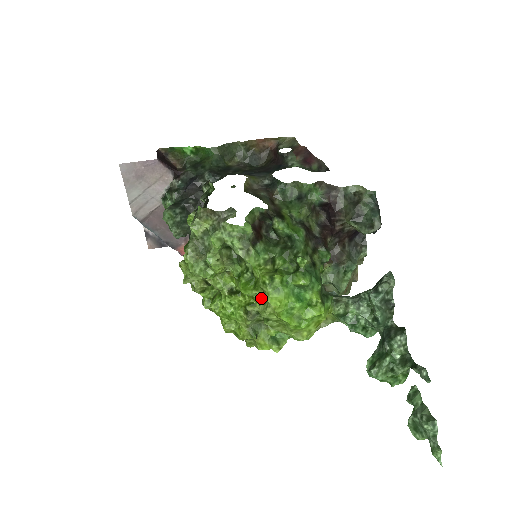
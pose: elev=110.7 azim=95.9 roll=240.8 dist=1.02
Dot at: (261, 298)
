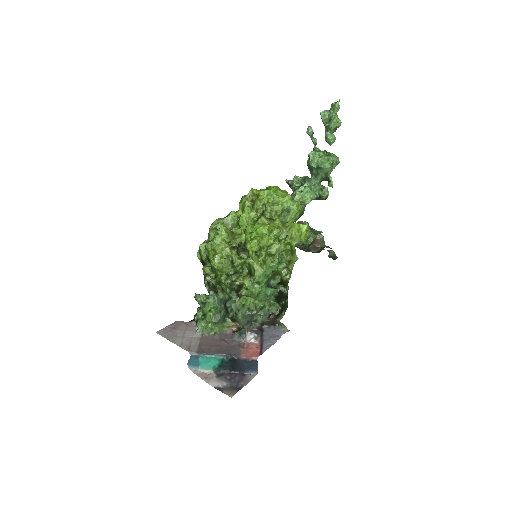
Dot at: (252, 210)
